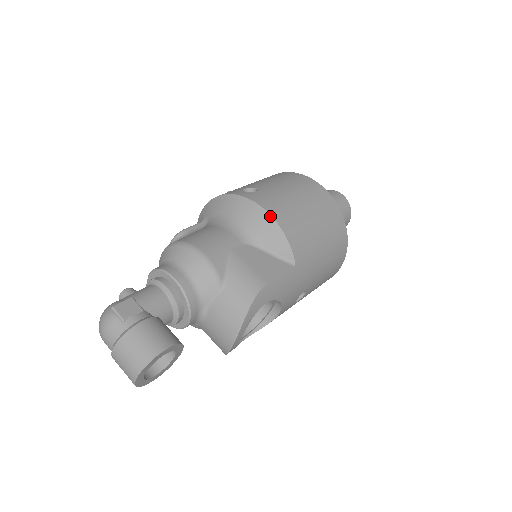
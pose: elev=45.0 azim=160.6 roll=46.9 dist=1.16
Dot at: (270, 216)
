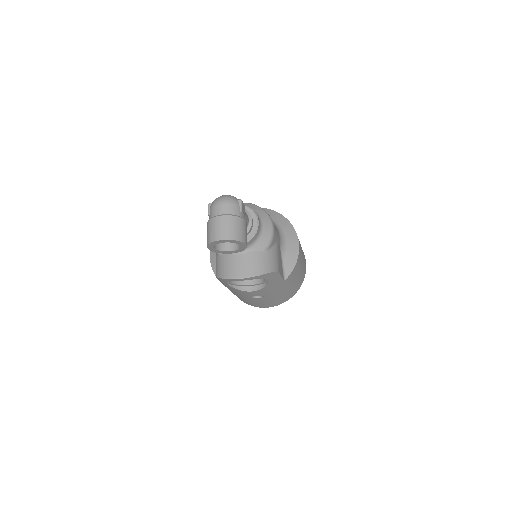
Dot at: (299, 250)
